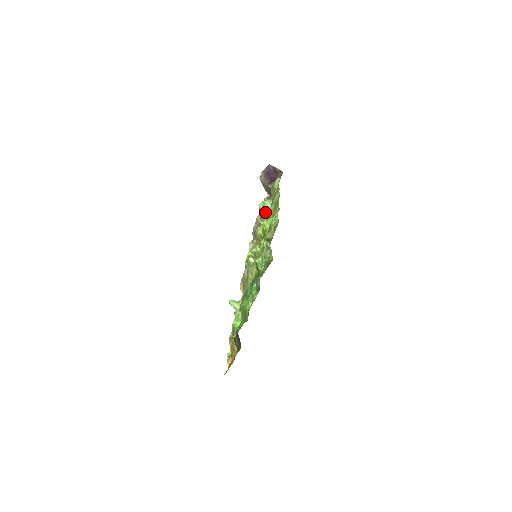
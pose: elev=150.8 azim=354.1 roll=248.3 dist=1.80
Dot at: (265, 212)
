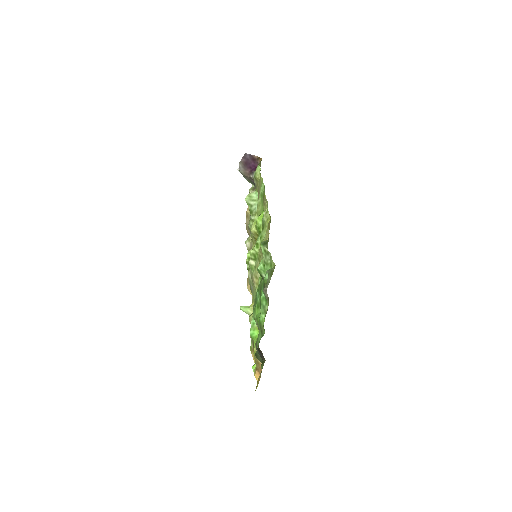
Dot at: (254, 205)
